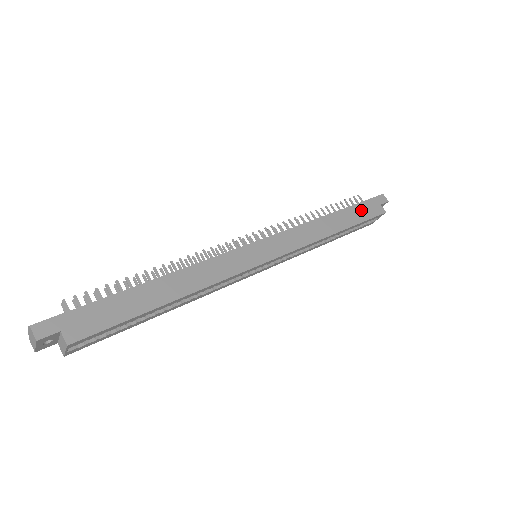
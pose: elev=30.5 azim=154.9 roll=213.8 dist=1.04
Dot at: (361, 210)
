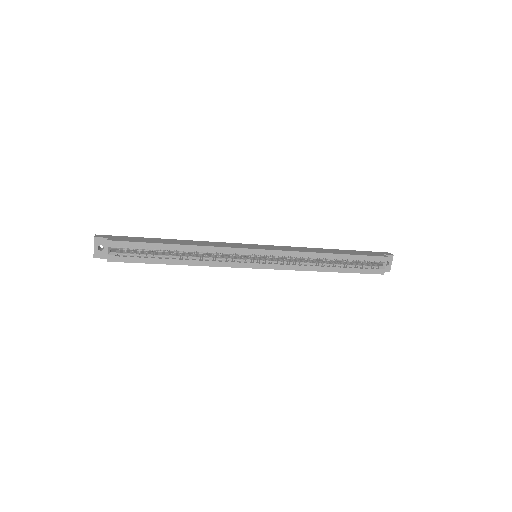
Dot at: (360, 252)
